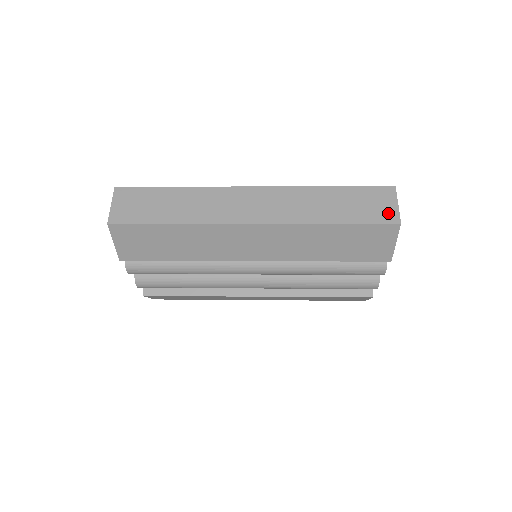
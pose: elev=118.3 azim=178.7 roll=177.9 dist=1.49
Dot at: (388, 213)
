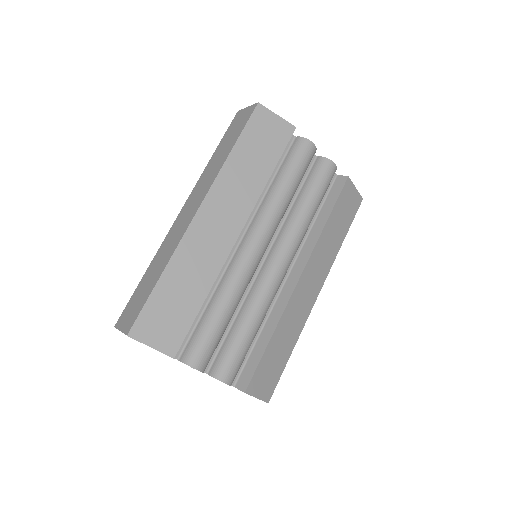
Dot at: (248, 112)
